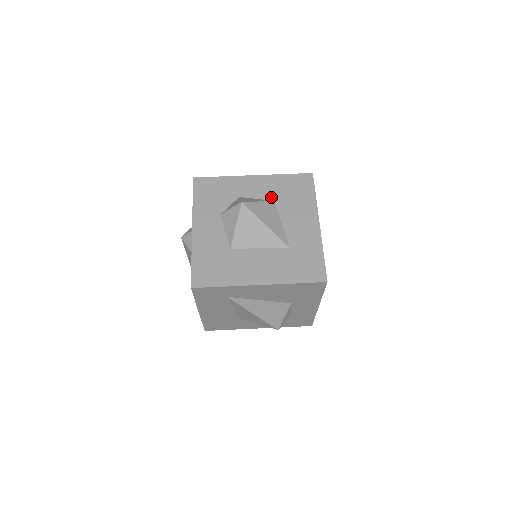
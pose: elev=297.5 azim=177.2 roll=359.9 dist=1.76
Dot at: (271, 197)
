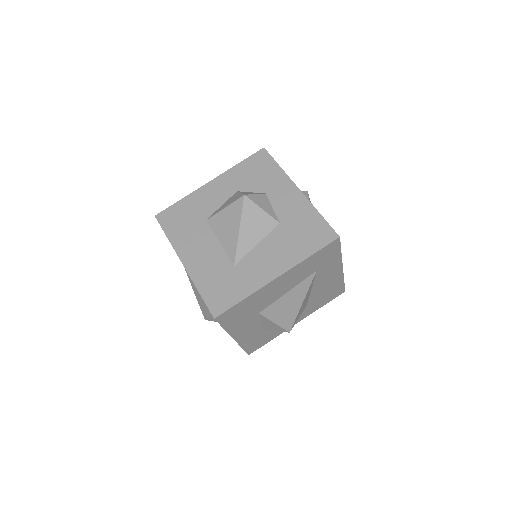
Dot at: (283, 218)
